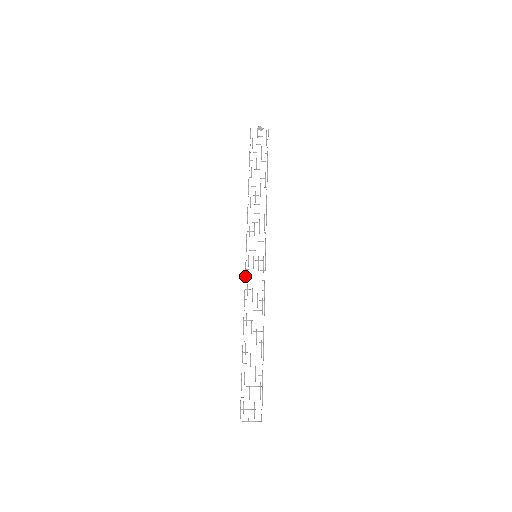
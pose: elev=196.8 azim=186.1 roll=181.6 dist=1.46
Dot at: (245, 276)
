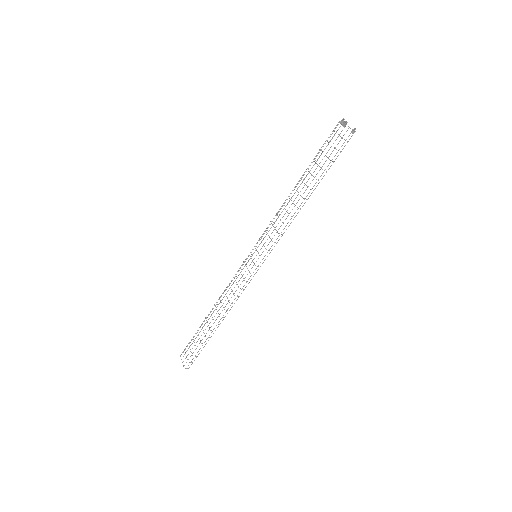
Dot at: occluded
